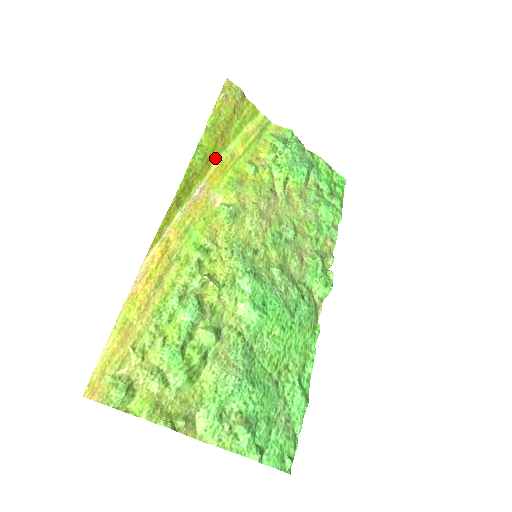
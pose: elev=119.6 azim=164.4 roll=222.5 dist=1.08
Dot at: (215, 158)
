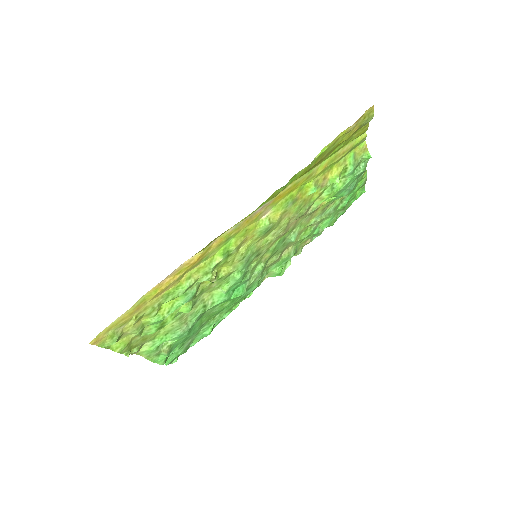
Dot at: (296, 179)
